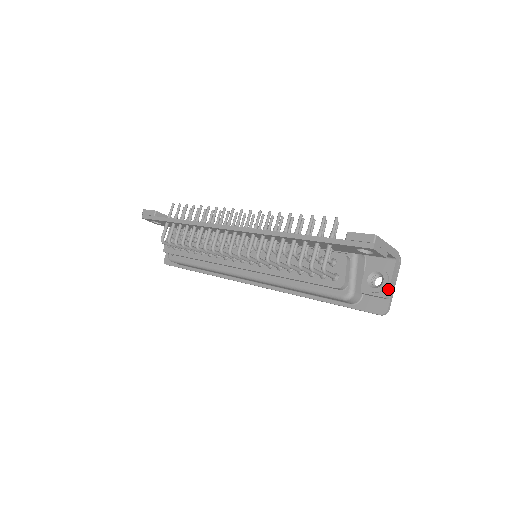
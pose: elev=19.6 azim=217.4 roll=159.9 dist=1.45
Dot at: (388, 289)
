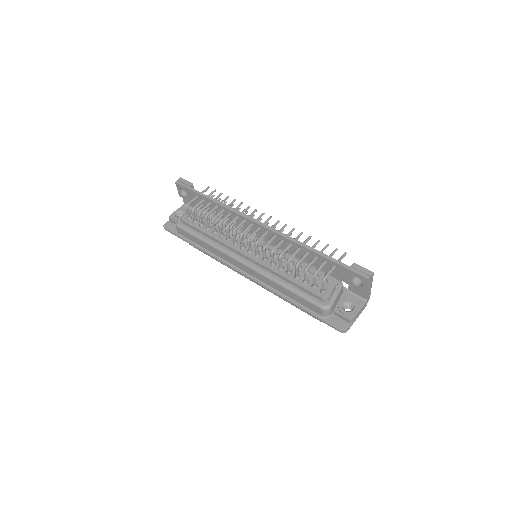
Dot at: (355, 316)
